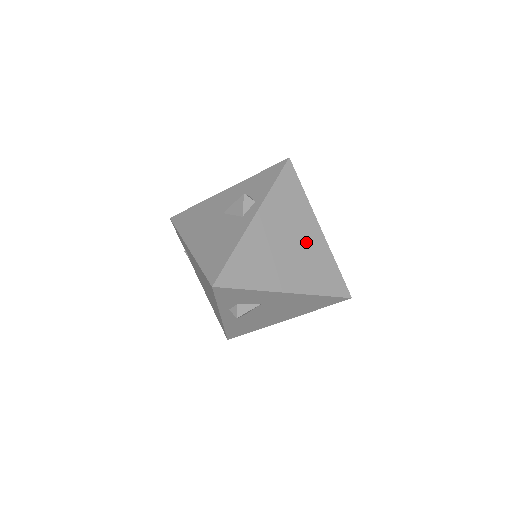
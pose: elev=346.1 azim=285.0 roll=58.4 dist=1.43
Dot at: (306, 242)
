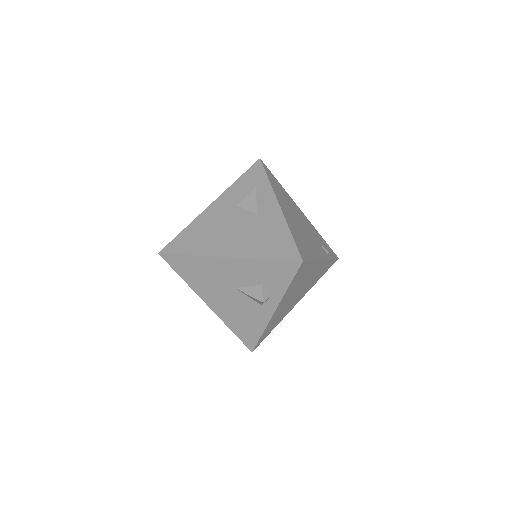
Dot at: (311, 277)
